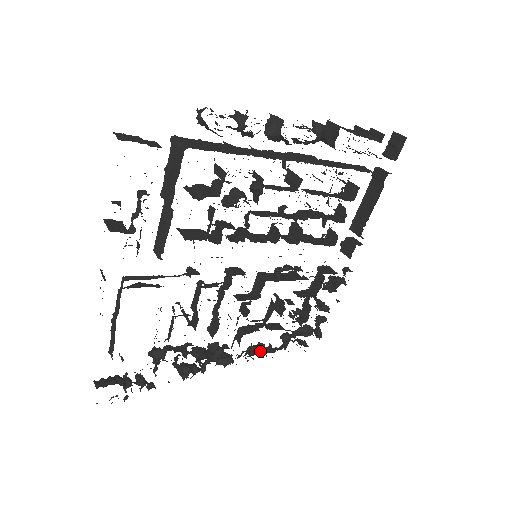
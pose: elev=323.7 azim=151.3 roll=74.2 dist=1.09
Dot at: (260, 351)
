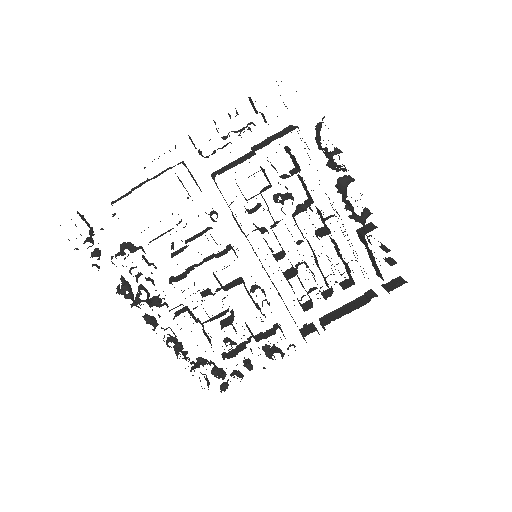
Dot at: (175, 350)
